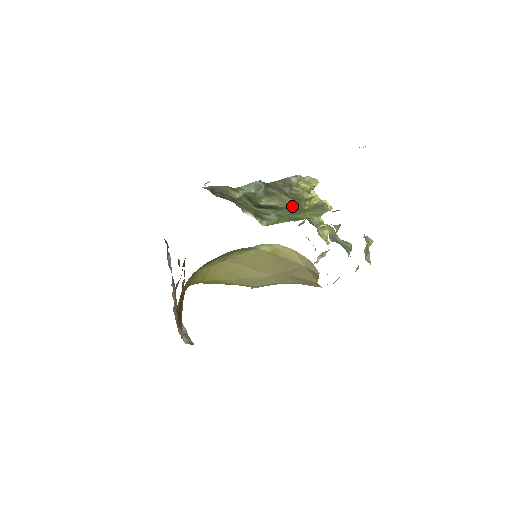
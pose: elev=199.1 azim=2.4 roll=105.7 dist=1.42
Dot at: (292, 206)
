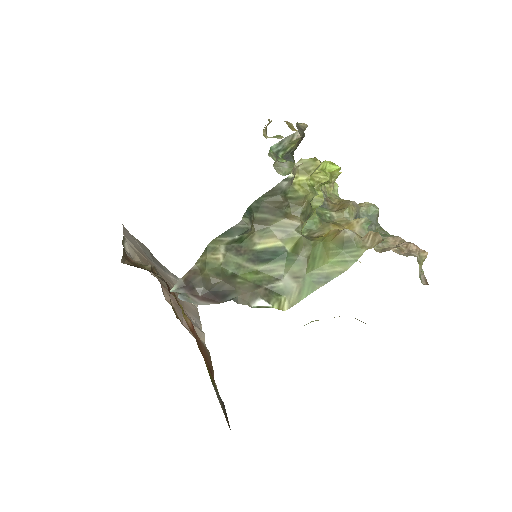
Dot at: (302, 237)
